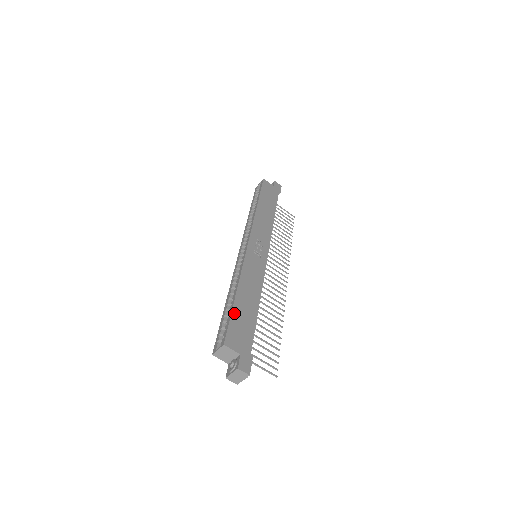
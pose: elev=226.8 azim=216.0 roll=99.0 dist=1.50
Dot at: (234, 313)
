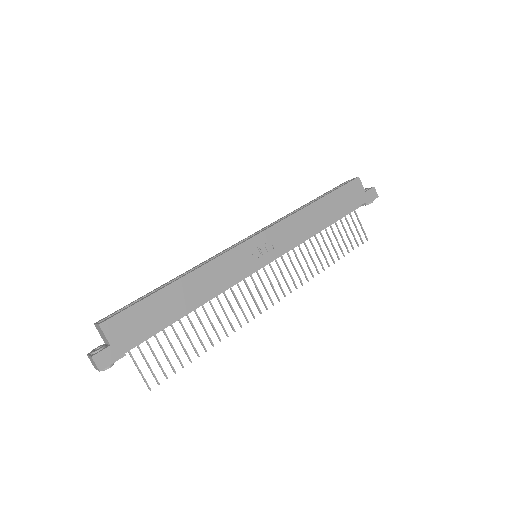
Dot at: (148, 300)
